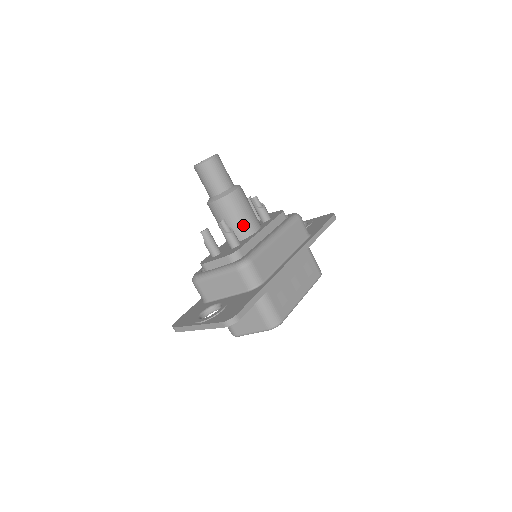
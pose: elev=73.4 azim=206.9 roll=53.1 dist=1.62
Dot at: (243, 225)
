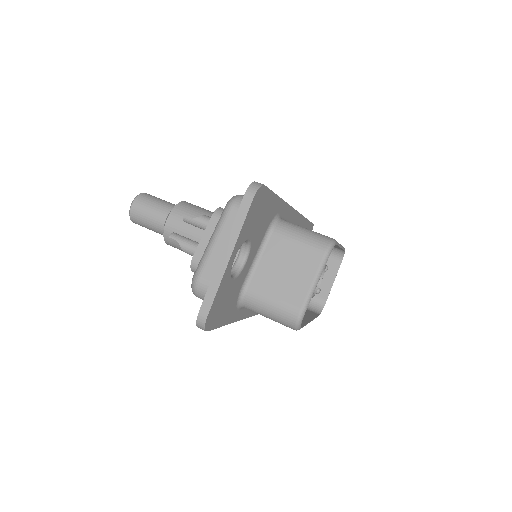
Dot at: occluded
